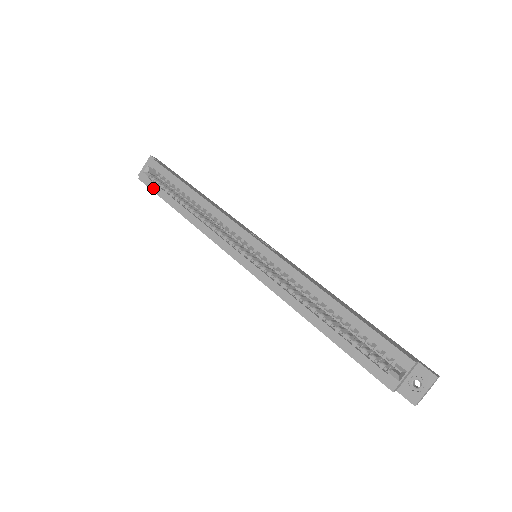
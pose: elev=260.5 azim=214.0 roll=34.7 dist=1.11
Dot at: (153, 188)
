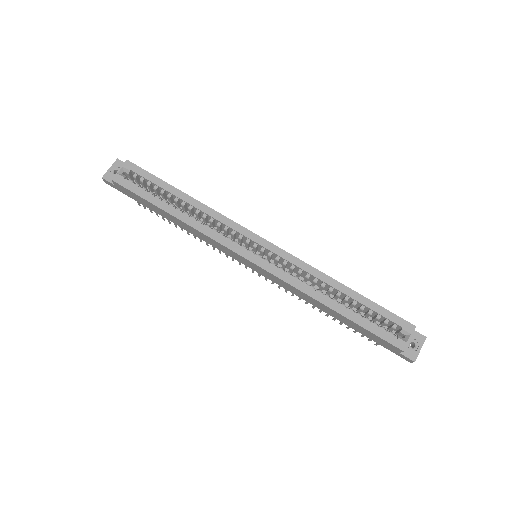
Dot at: (134, 190)
